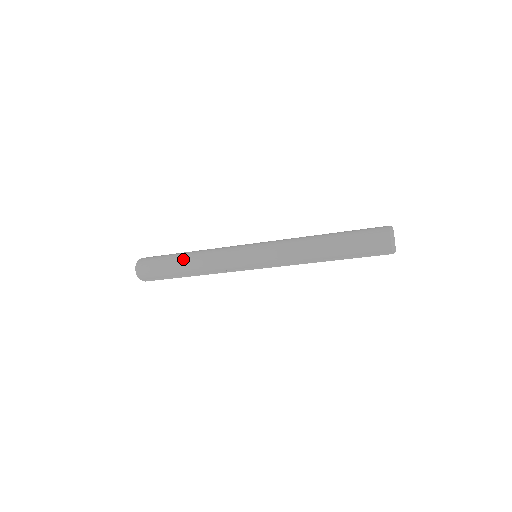
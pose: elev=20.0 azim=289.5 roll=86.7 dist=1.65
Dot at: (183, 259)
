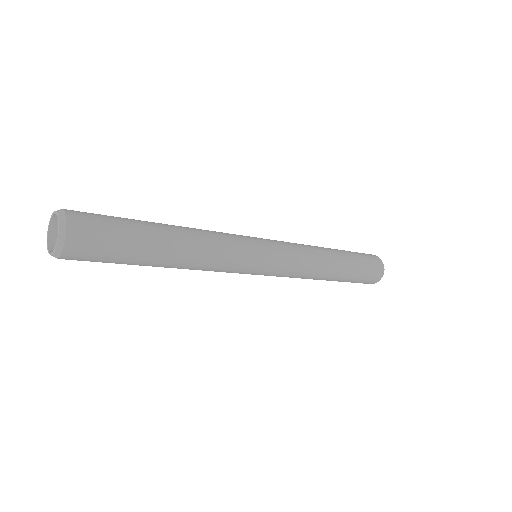
Dot at: (168, 245)
